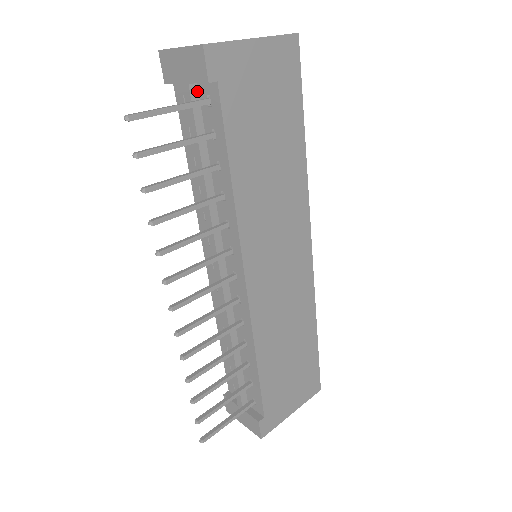
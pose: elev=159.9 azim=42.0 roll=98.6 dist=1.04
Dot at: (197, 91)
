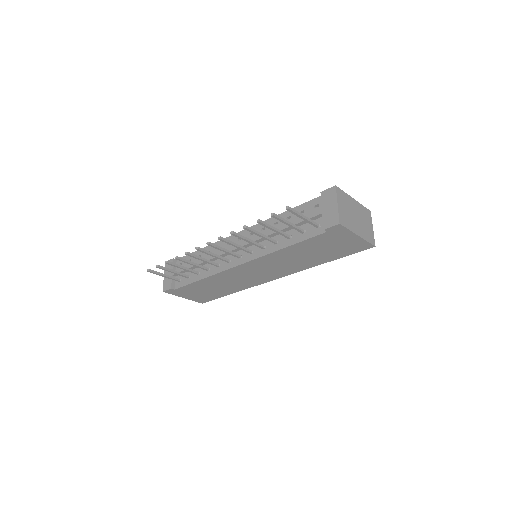
Dot at: (321, 216)
